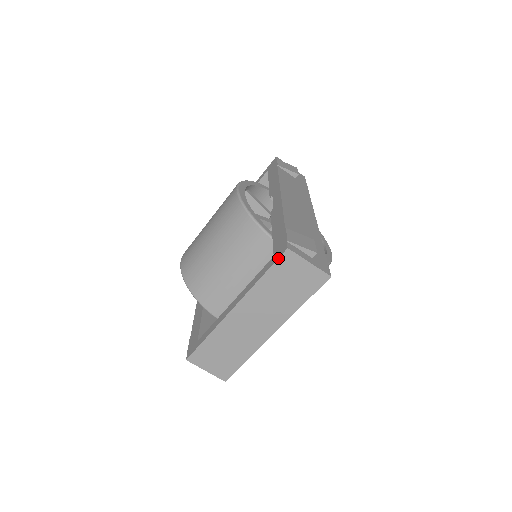
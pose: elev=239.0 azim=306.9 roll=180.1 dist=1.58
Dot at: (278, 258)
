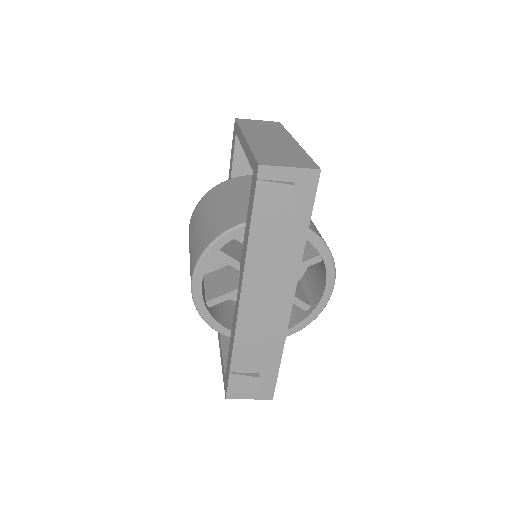
Dot at: occluded
